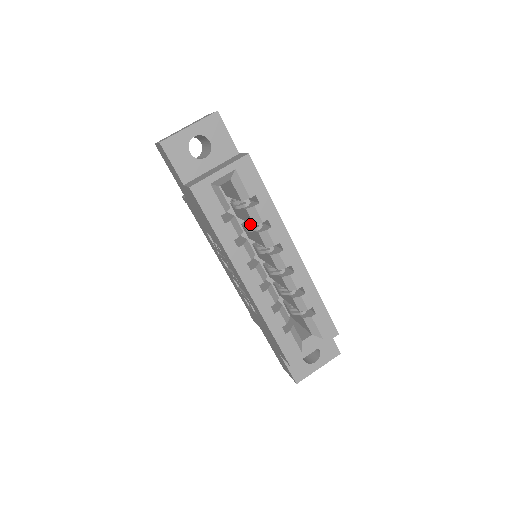
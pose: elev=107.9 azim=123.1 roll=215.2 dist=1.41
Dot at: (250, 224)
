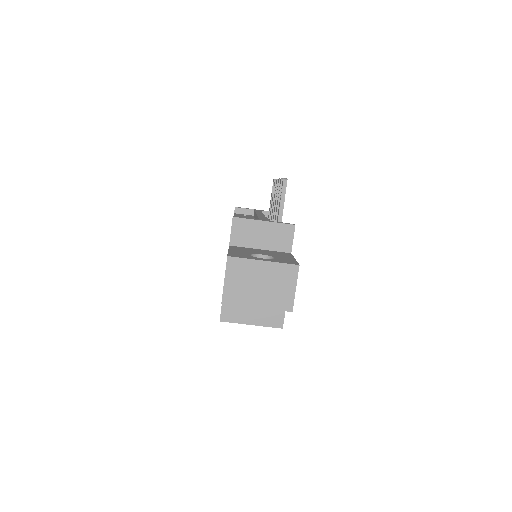
Dot at: occluded
